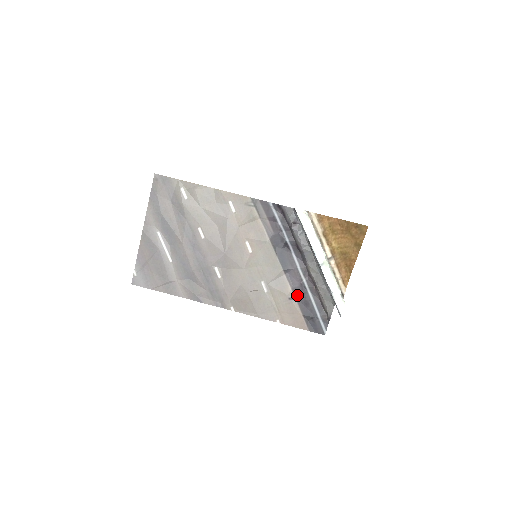
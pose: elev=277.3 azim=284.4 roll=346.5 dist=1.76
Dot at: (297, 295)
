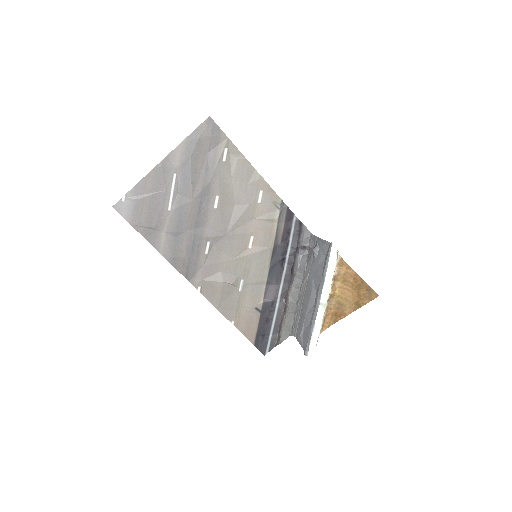
Dot at: (264, 309)
